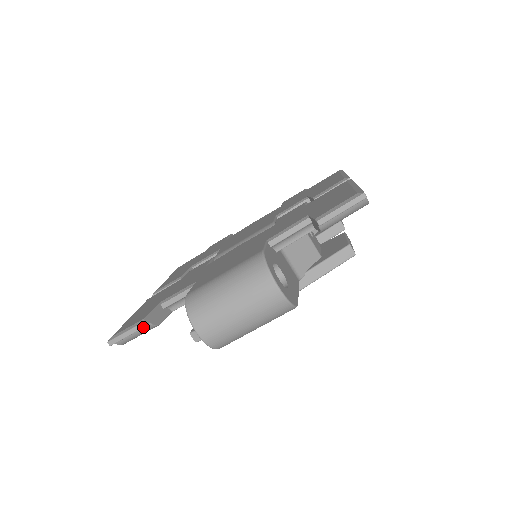
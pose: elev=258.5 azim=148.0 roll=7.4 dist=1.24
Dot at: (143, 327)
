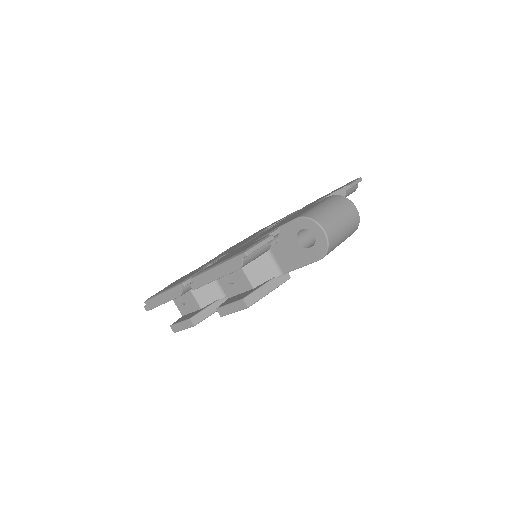
Dot at: (273, 238)
